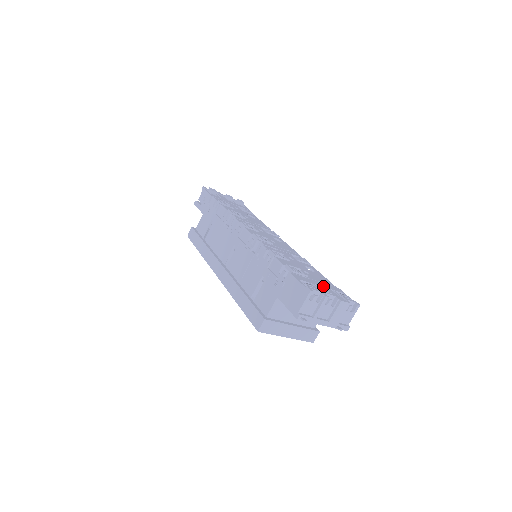
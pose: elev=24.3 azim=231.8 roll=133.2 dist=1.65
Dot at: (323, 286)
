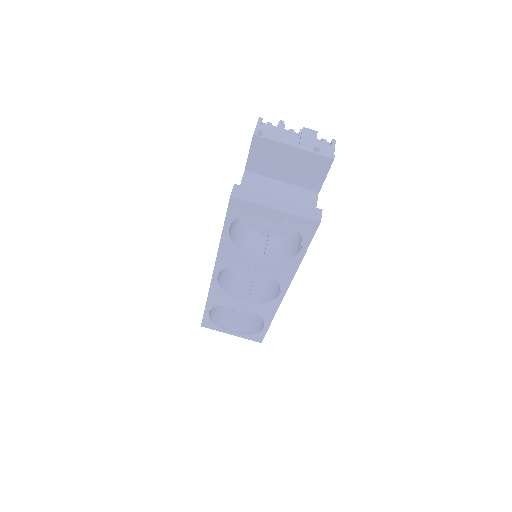
Dot at: occluded
